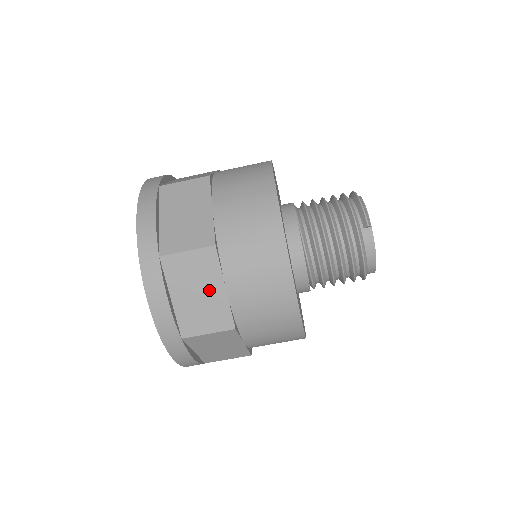
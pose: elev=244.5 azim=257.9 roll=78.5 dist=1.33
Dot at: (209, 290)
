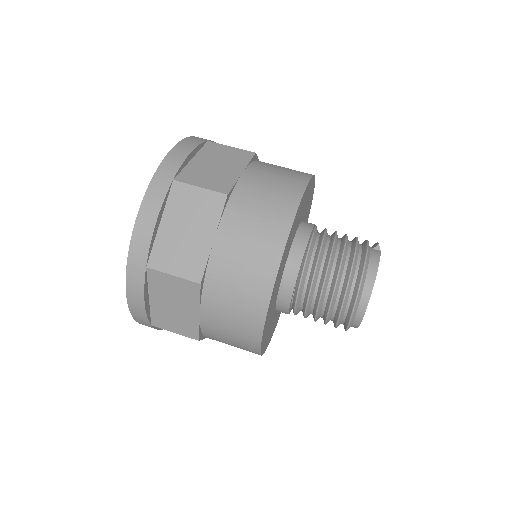
Dot at: (228, 168)
